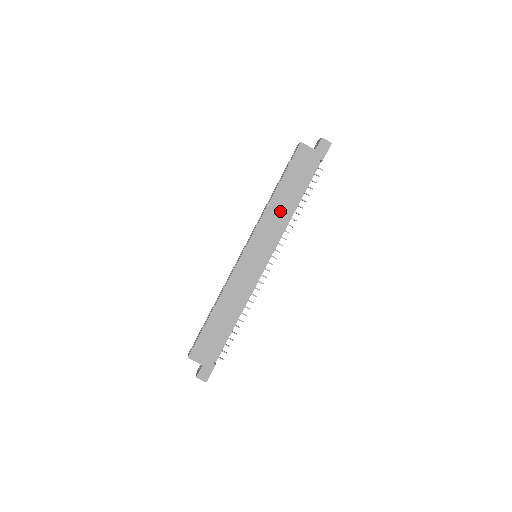
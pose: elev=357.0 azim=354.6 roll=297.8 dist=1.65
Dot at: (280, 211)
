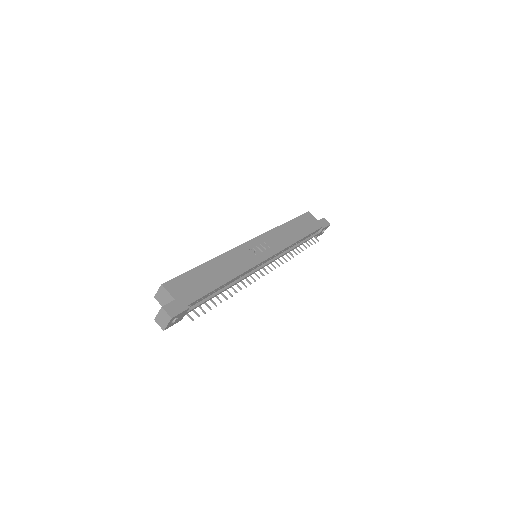
Dot at: (286, 235)
